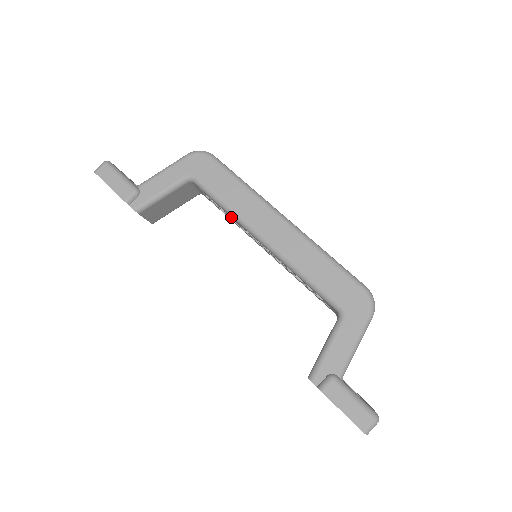
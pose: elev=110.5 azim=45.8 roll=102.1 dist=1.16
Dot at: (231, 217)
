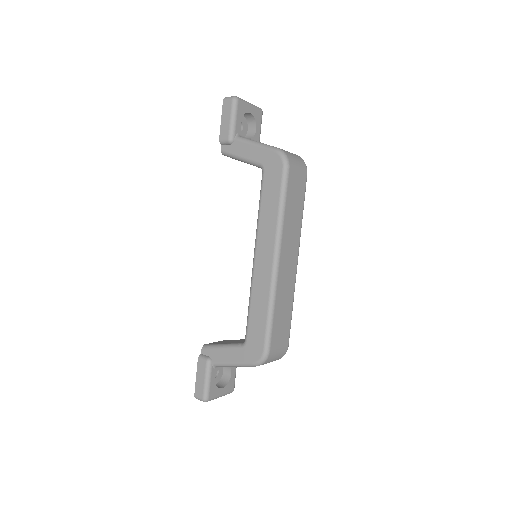
Dot at: occluded
